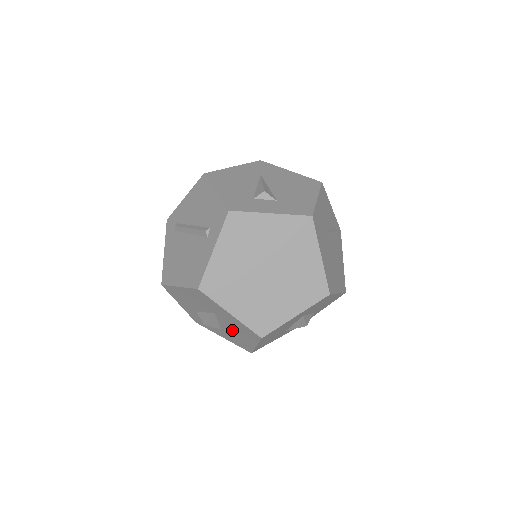
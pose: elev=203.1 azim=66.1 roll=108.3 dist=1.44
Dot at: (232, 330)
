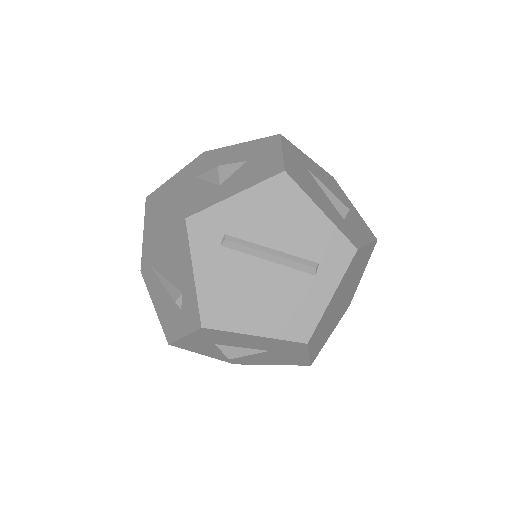
Dot at: (259, 357)
